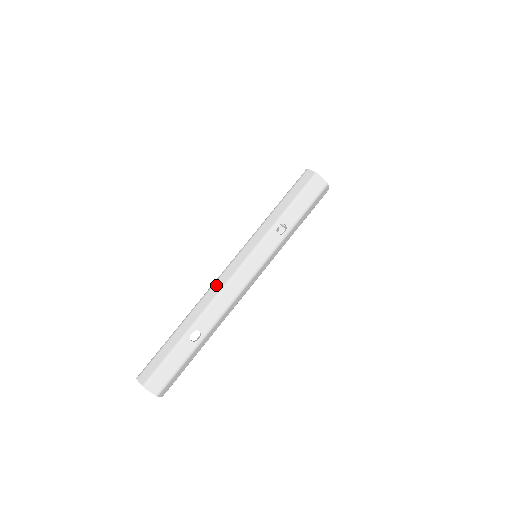
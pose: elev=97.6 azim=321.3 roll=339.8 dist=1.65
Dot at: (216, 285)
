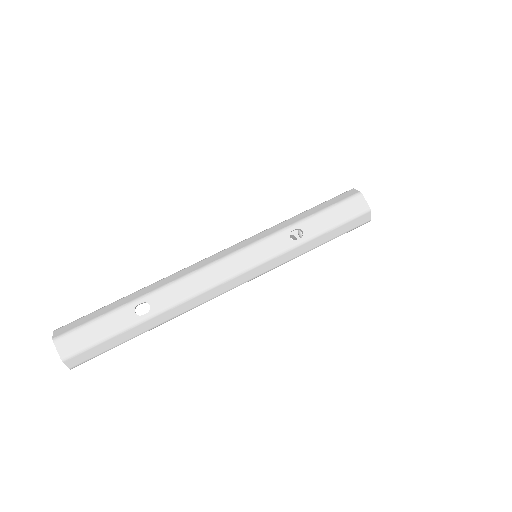
Dot at: (195, 265)
